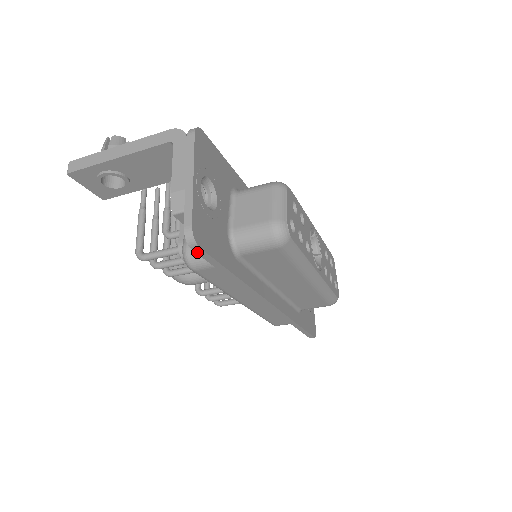
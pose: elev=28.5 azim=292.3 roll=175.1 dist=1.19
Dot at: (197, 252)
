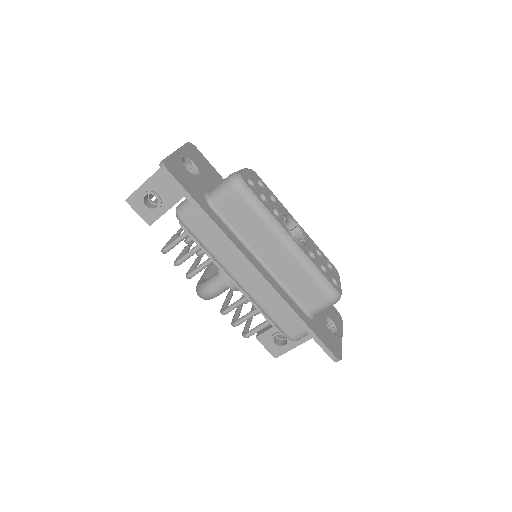
Dot at: (168, 177)
